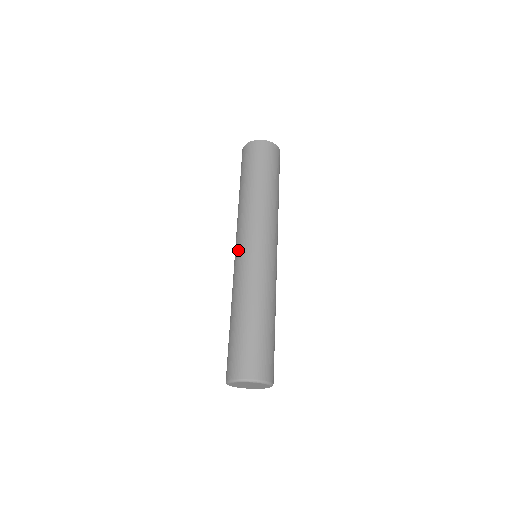
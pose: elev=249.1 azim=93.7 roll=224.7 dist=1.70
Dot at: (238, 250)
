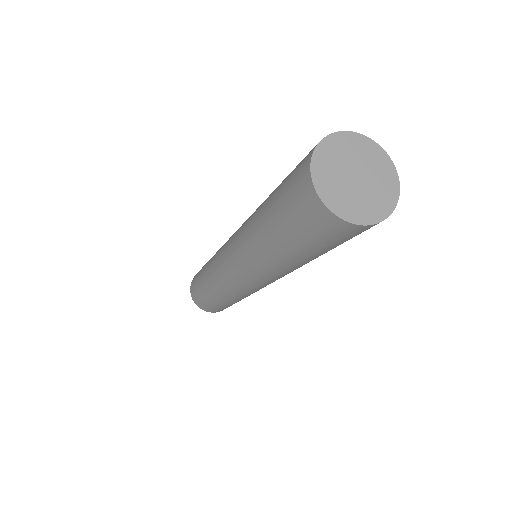
Dot at: (230, 271)
